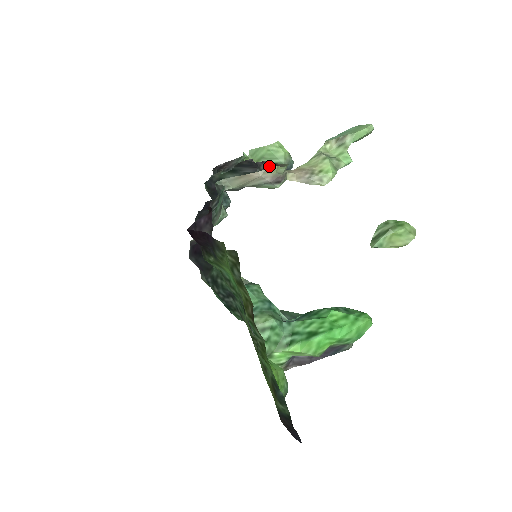
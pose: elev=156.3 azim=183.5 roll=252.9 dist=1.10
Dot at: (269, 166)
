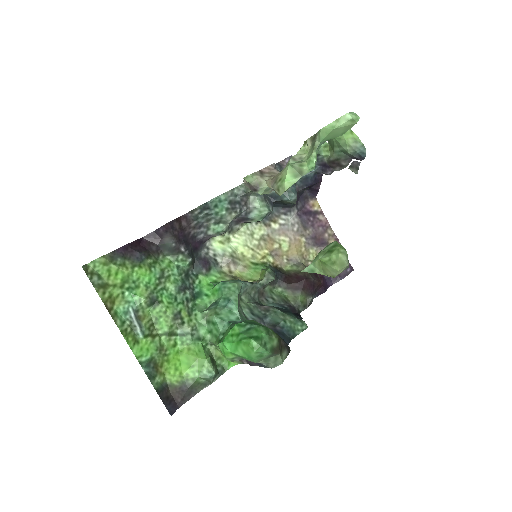
Dot at: (275, 169)
